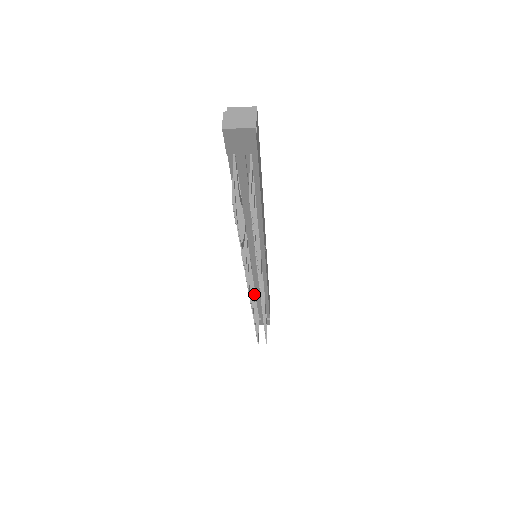
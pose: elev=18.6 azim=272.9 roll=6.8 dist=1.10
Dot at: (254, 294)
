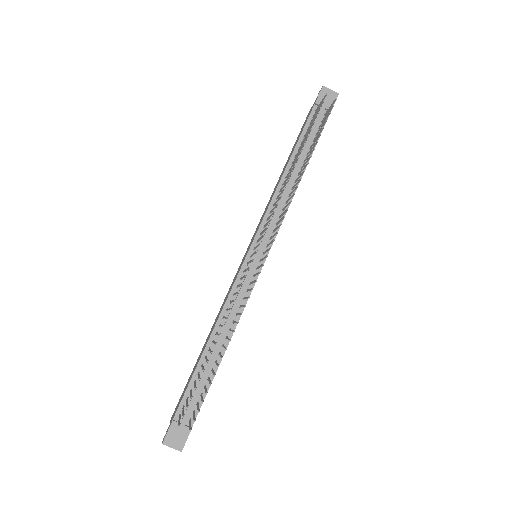
Dot at: occluded
